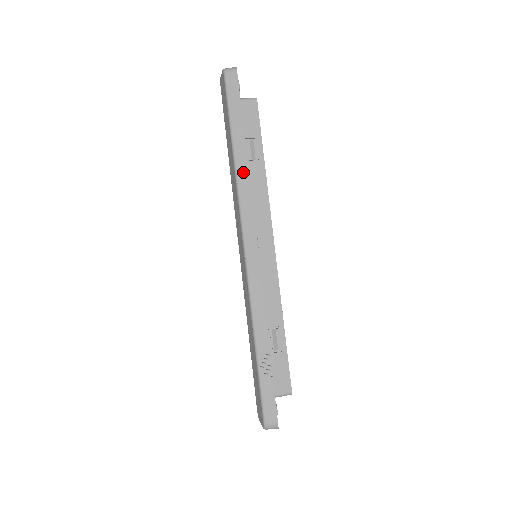
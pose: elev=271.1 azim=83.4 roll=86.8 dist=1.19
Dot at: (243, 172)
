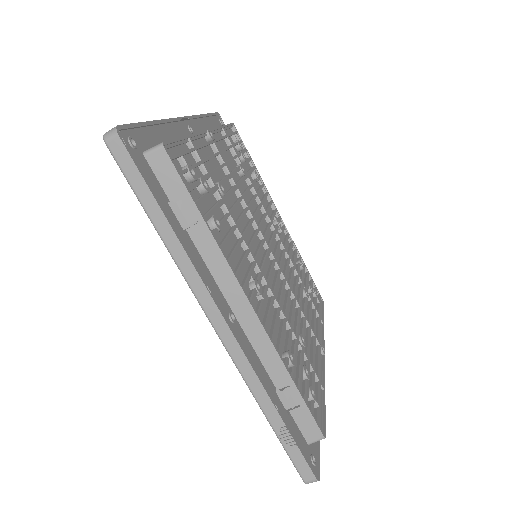
Dot at: (181, 257)
